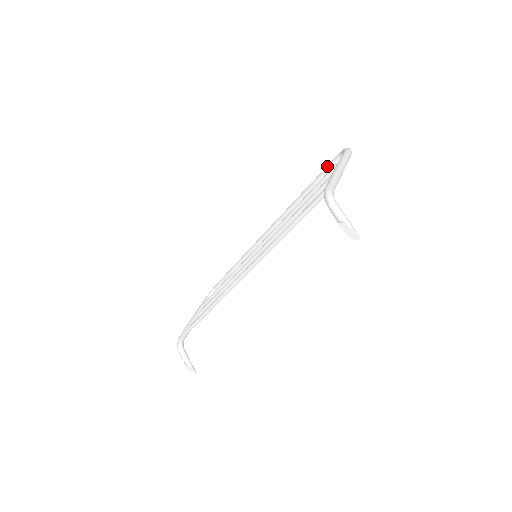
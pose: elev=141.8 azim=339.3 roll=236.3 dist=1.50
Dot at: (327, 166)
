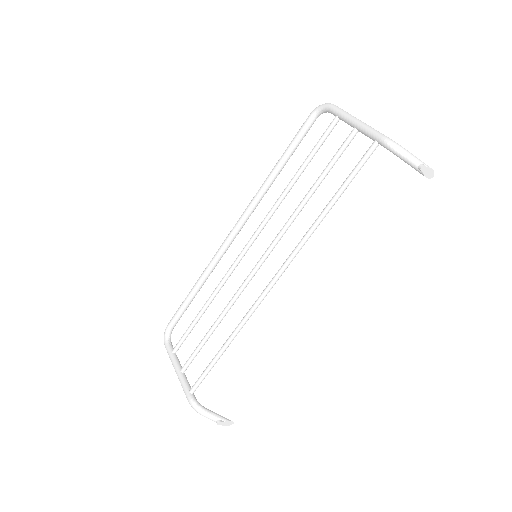
Dot at: (301, 130)
